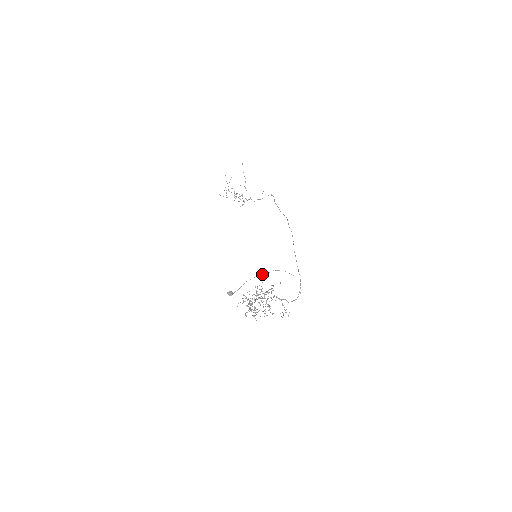
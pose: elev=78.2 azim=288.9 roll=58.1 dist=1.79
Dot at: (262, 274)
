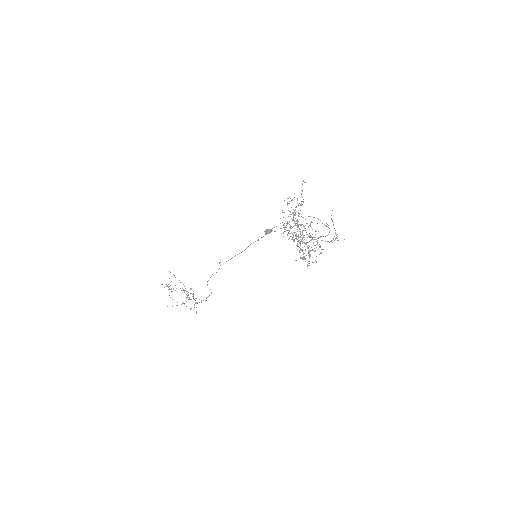
Dot at: occluded
